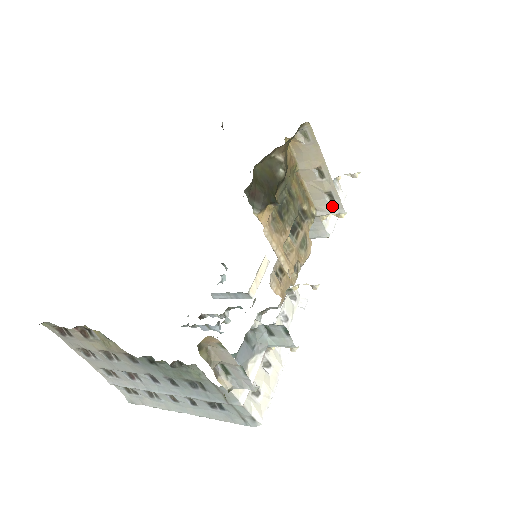
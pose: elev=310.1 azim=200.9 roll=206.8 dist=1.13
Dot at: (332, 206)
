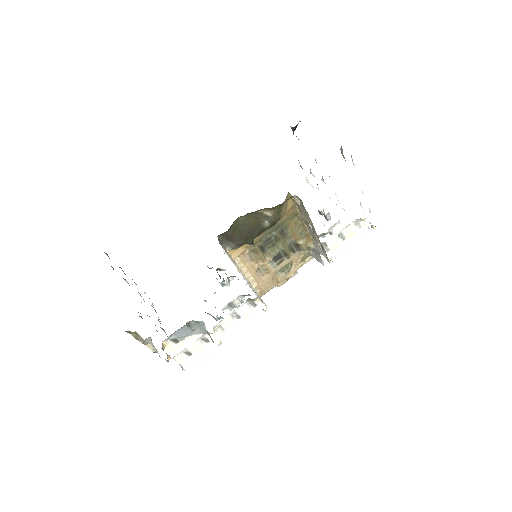
Dot at: (322, 251)
